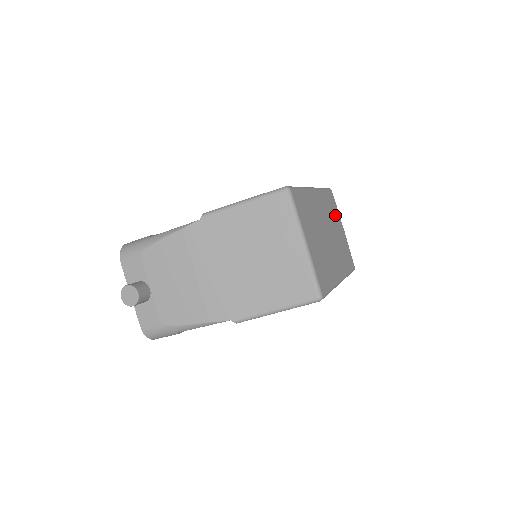
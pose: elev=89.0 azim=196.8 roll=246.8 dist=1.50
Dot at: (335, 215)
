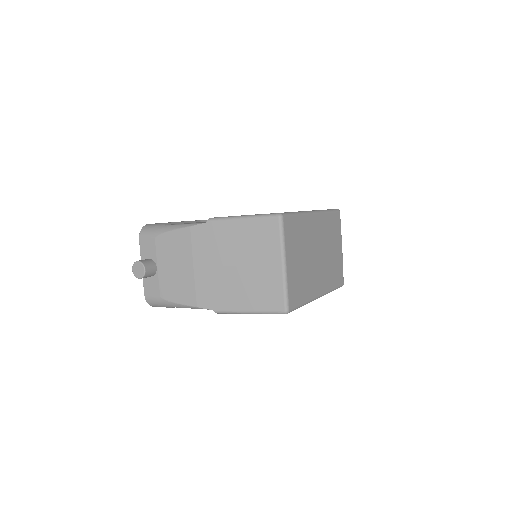
Dot at: (335, 235)
